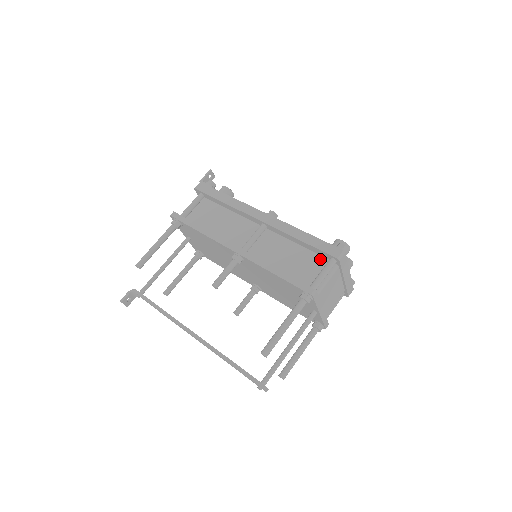
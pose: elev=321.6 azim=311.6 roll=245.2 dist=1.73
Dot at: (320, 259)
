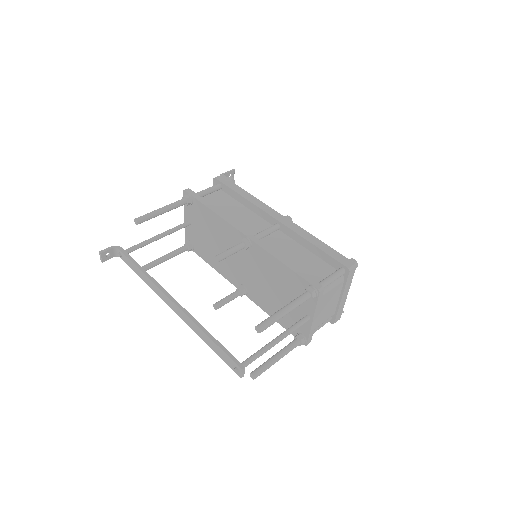
Dot at: (328, 267)
